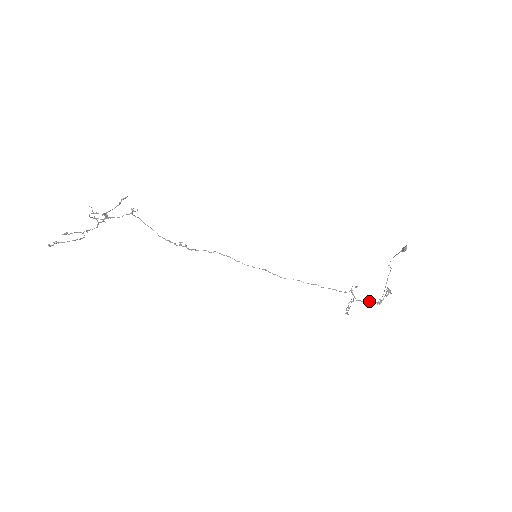
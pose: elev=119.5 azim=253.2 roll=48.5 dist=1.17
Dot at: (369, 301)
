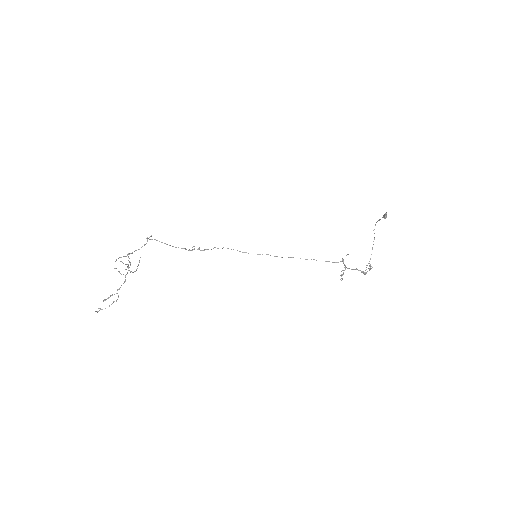
Dot at: occluded
